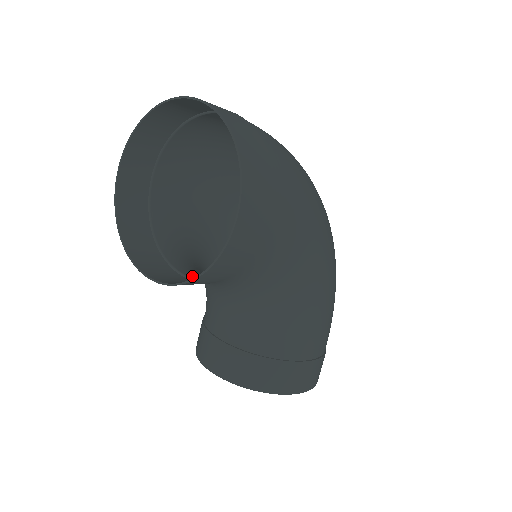
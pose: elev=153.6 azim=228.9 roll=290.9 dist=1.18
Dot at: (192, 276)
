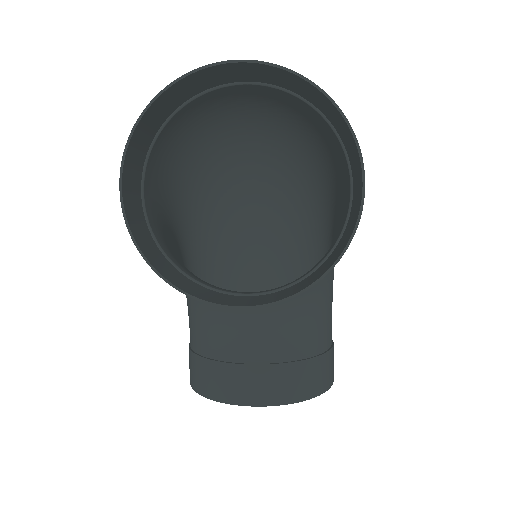
Dot at: (252, 292)
